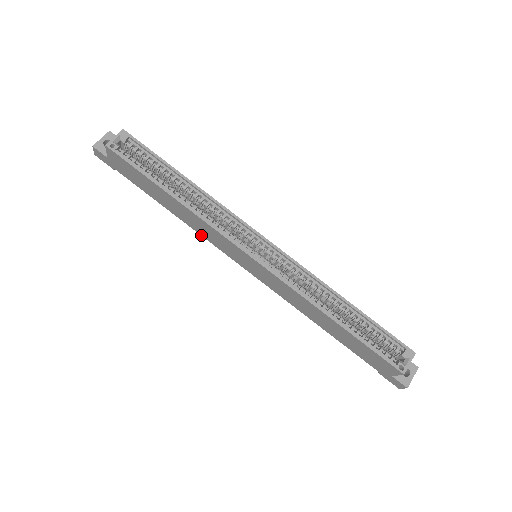
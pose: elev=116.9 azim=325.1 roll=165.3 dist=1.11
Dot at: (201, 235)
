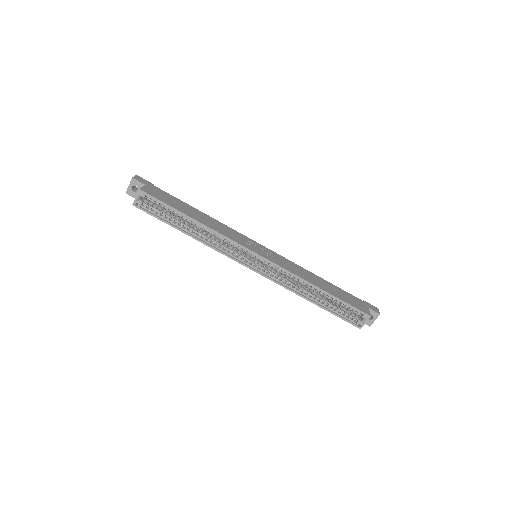
Dot at: occluded
